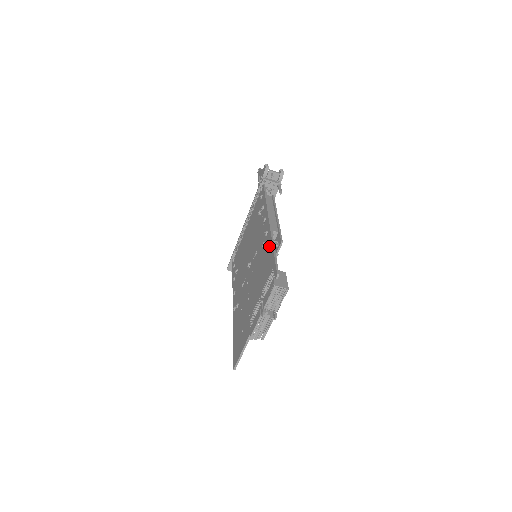
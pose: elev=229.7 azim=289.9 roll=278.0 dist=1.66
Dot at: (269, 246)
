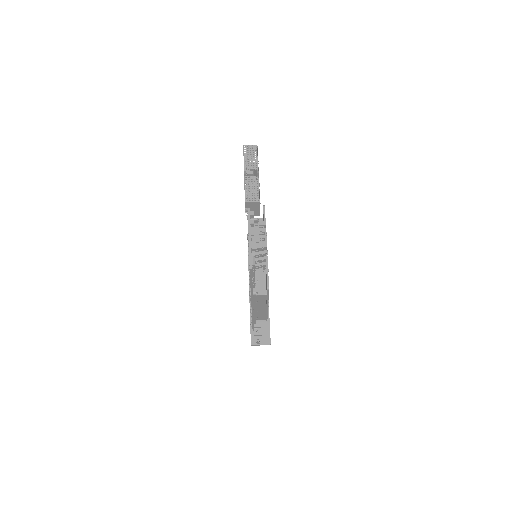
Dot at: occluded
